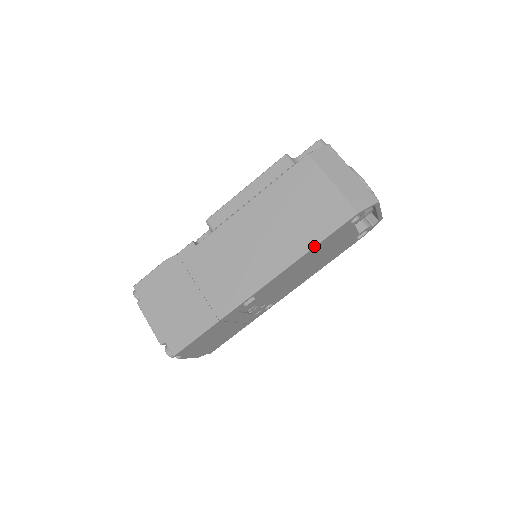
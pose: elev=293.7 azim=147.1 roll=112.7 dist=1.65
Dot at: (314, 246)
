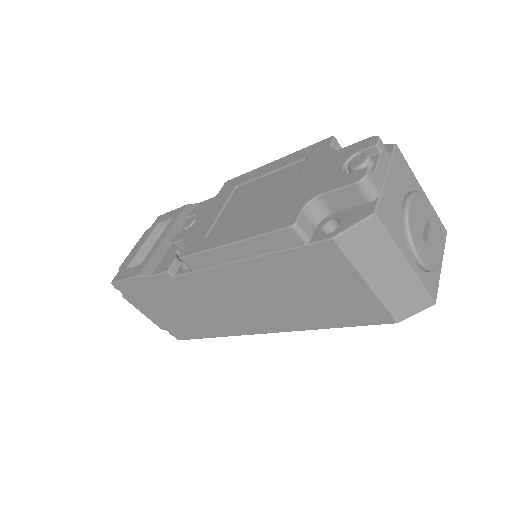
Dot at: occluded
